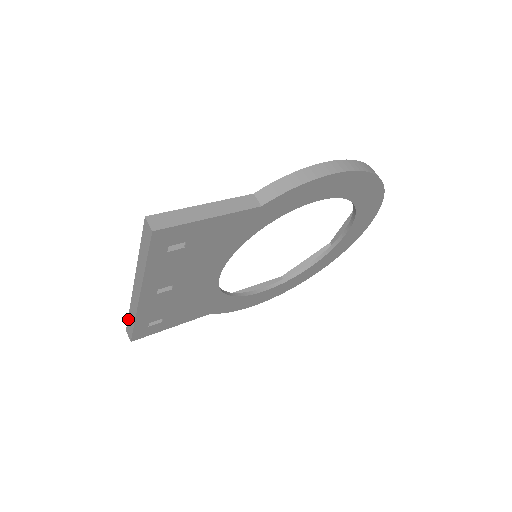
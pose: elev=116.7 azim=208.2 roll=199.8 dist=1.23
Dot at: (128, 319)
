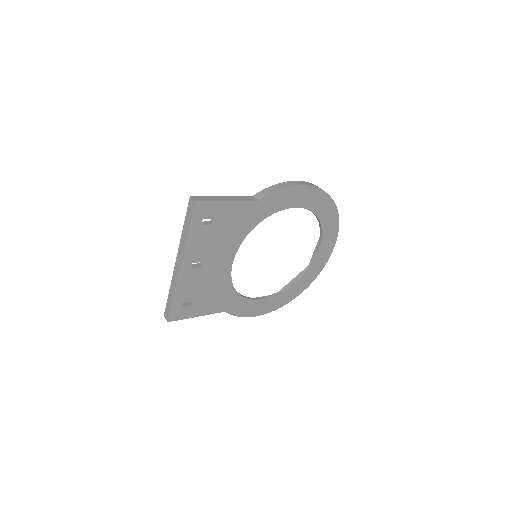
Dot at: (167, 301)
